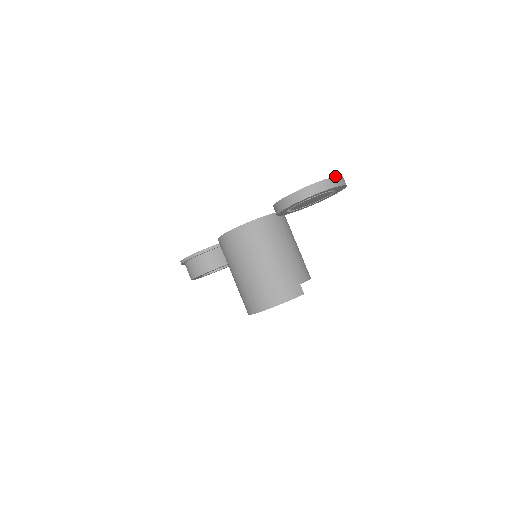
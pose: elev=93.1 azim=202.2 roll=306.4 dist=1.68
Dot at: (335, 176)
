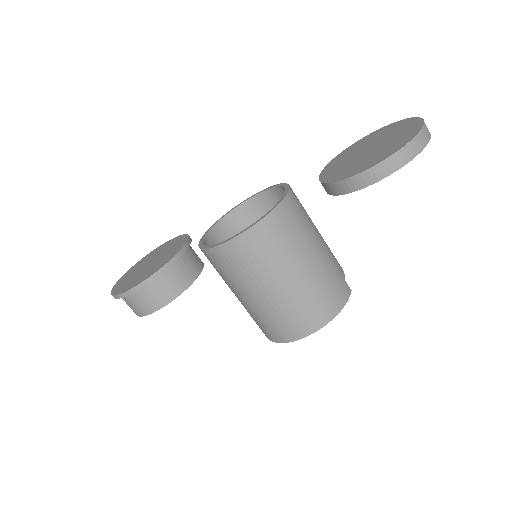
Dot at: (423, 119)
